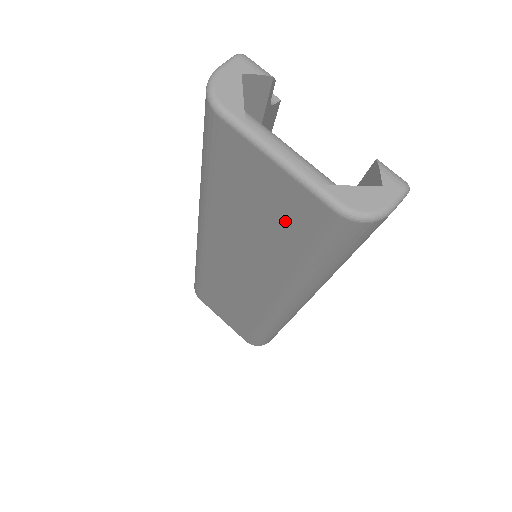
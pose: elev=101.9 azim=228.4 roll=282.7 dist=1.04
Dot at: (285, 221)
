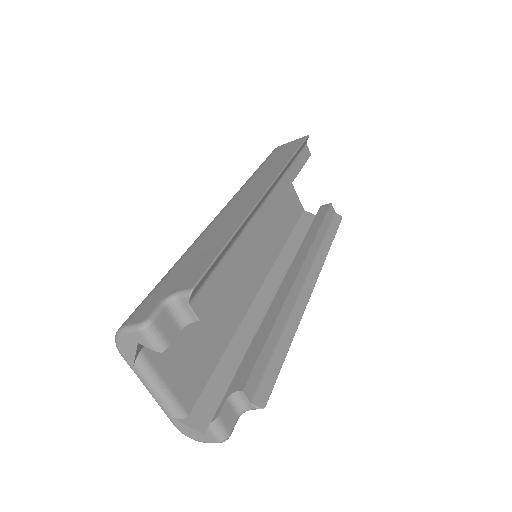
Dot at: occluded
